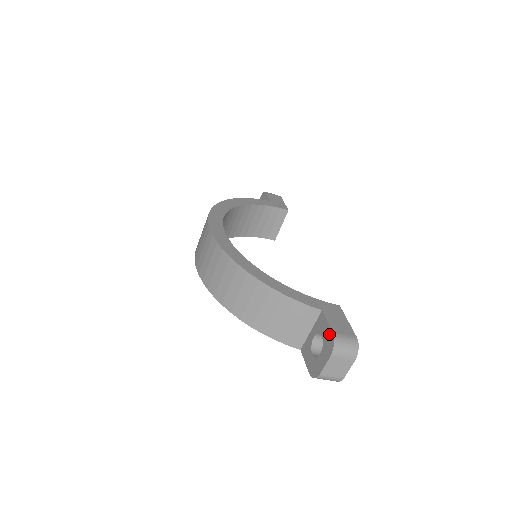
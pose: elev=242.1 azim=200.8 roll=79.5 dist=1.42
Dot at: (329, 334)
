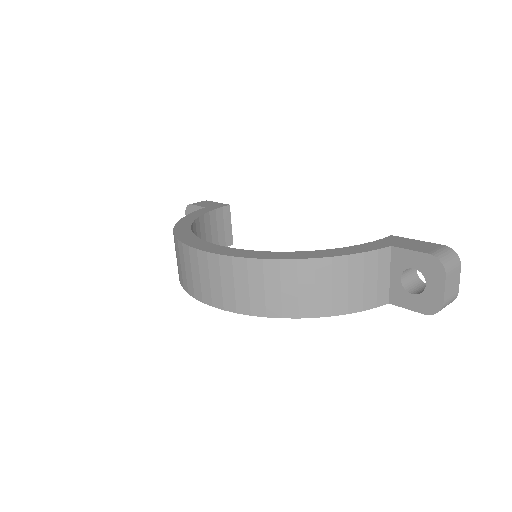
Dot at: (424, 258)
